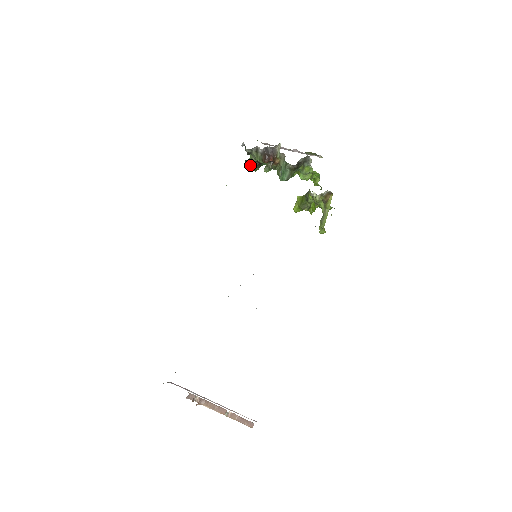
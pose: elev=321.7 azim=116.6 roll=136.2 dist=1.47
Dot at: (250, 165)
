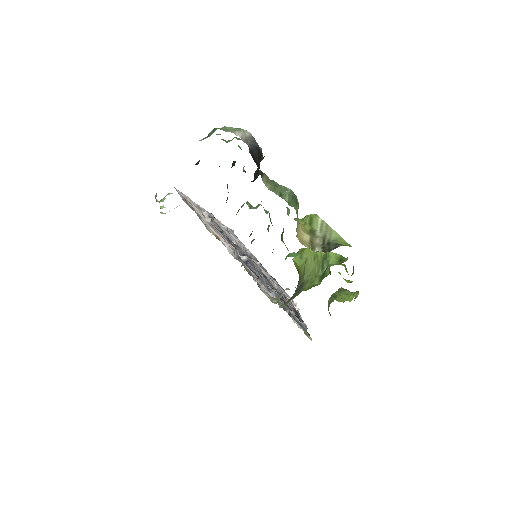
Dot at: occluded
